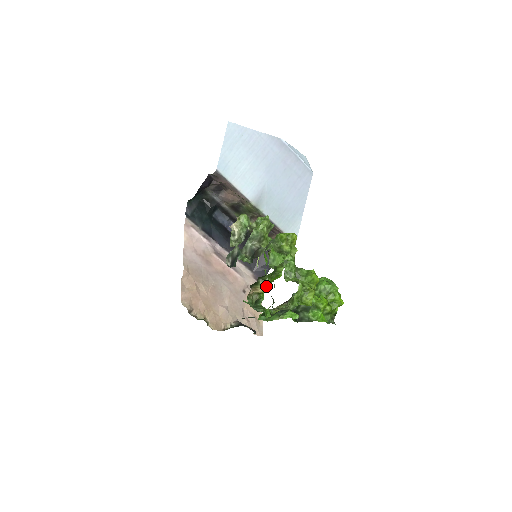
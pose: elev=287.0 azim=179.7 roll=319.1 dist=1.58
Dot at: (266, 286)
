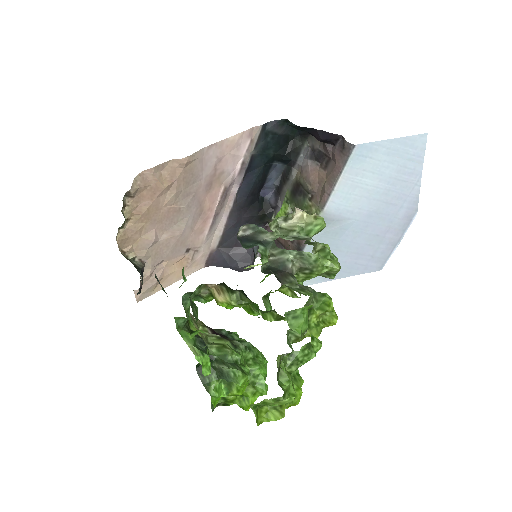
Dot at: (231, 304)
